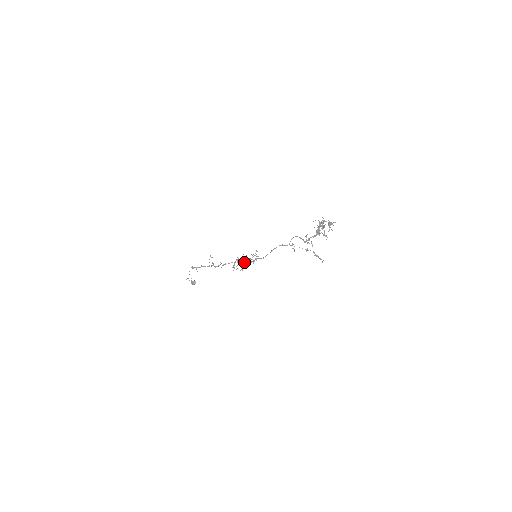
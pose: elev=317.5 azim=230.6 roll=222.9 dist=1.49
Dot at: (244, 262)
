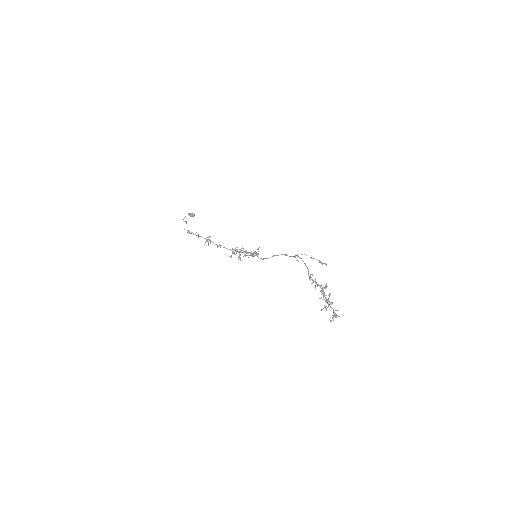
Dot at: occluded
